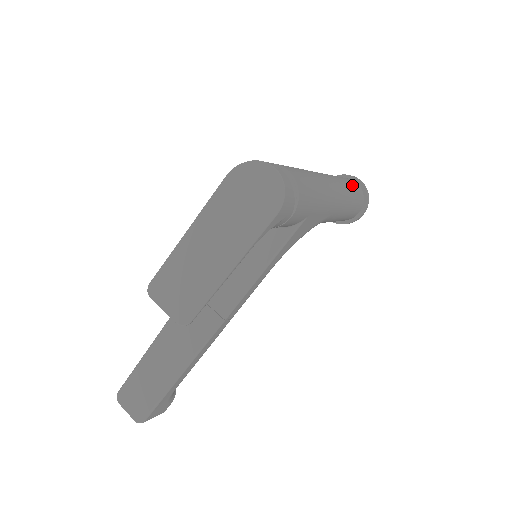
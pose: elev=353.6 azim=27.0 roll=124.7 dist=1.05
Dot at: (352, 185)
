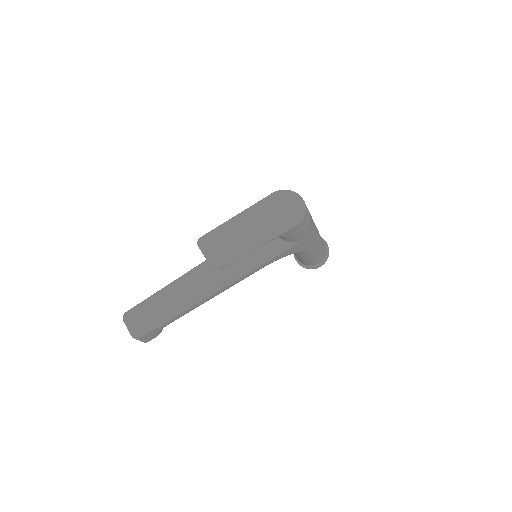
Dot at: (323, 242)
